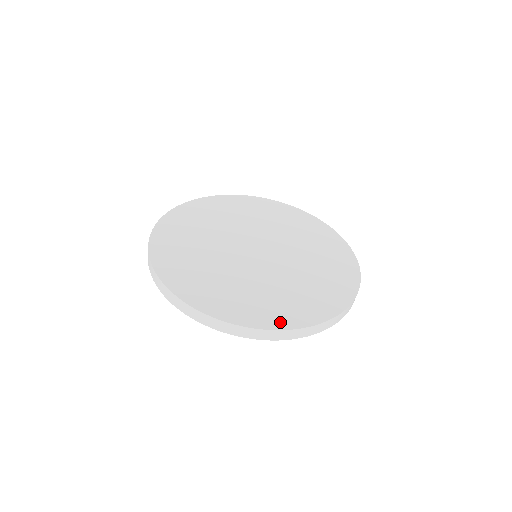
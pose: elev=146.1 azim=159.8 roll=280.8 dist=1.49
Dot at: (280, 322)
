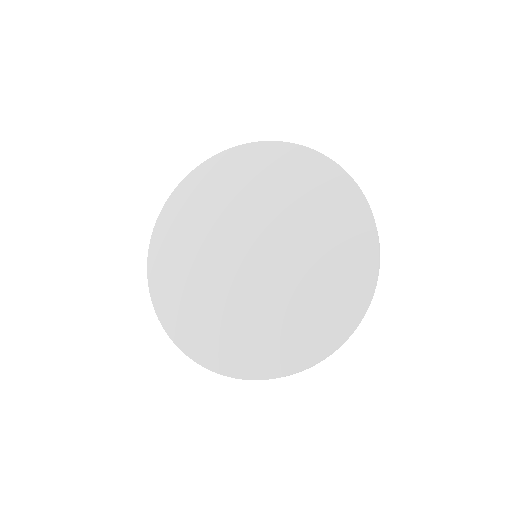
Dot at: (299, 359)
